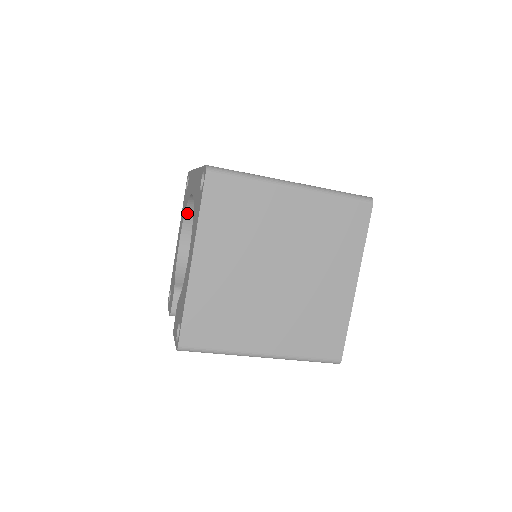
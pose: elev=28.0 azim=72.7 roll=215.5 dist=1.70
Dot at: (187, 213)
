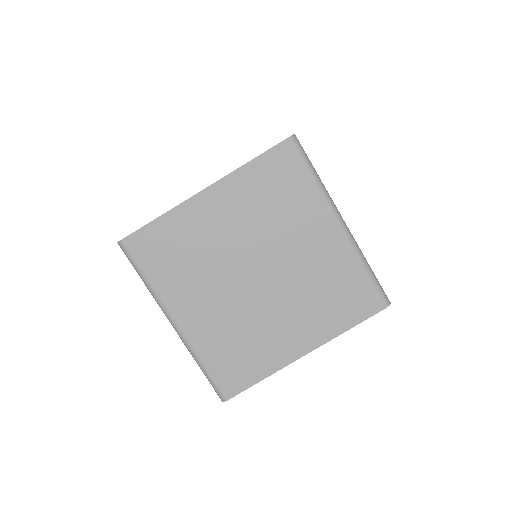
Dot at: occluded
